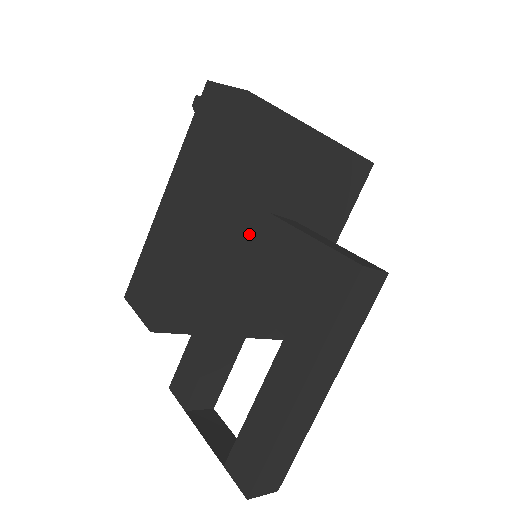
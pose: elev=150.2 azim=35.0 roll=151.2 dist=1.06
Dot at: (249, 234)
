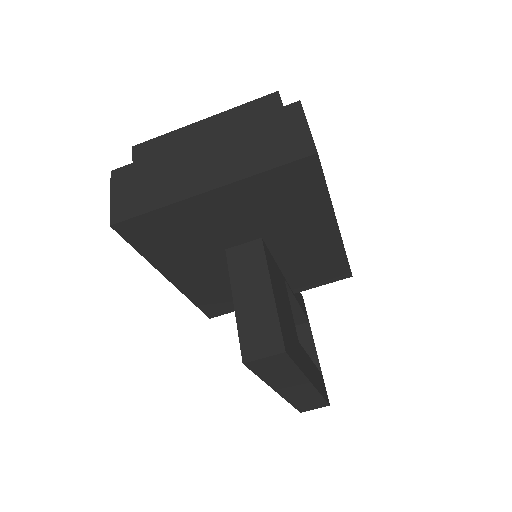
Dot at: (223, 264)
